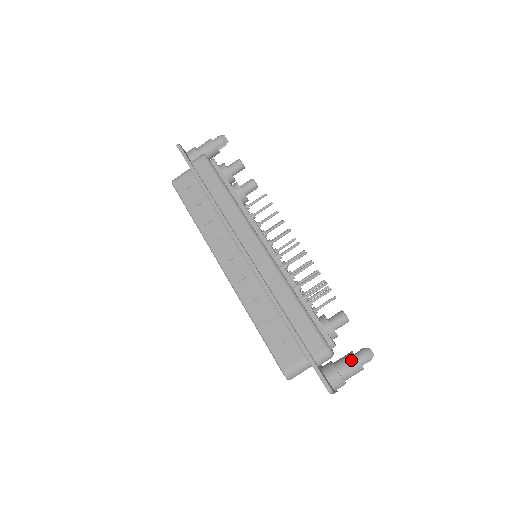
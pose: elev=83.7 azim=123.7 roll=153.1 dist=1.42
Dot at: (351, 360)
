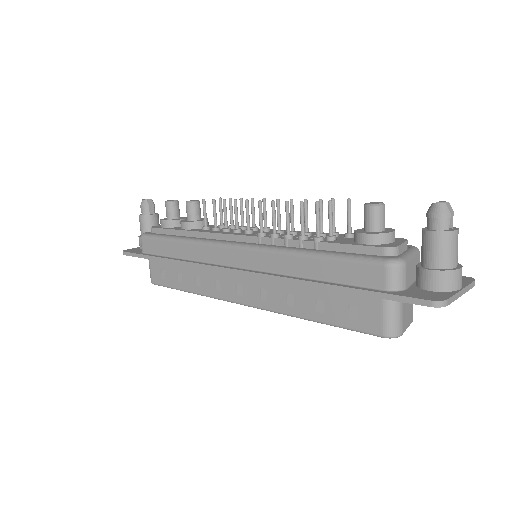
Dot at: (428, 241)
